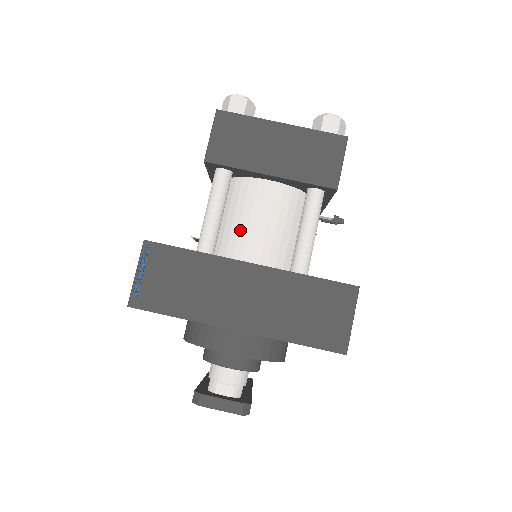
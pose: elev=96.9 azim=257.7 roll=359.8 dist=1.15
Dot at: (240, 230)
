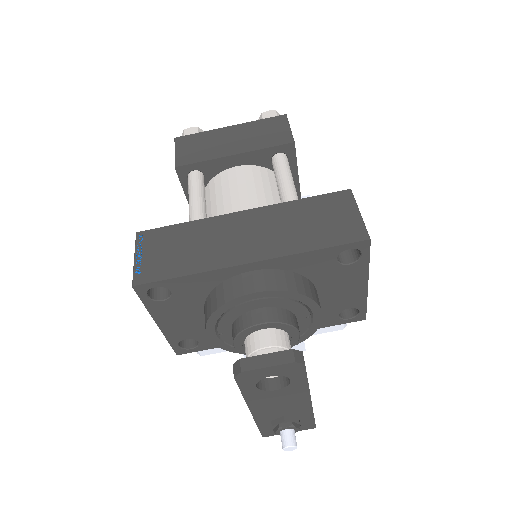
Dot at: (225, 206)
